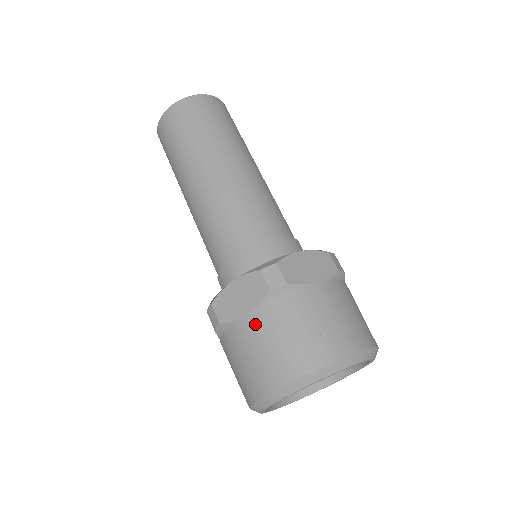
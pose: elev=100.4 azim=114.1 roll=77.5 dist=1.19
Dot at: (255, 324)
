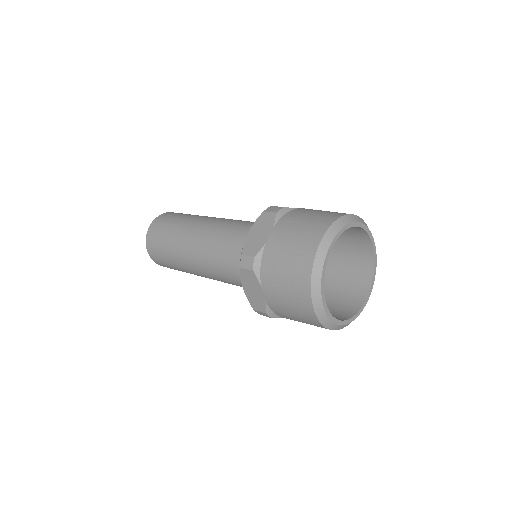
Dot at: (279, 233)
